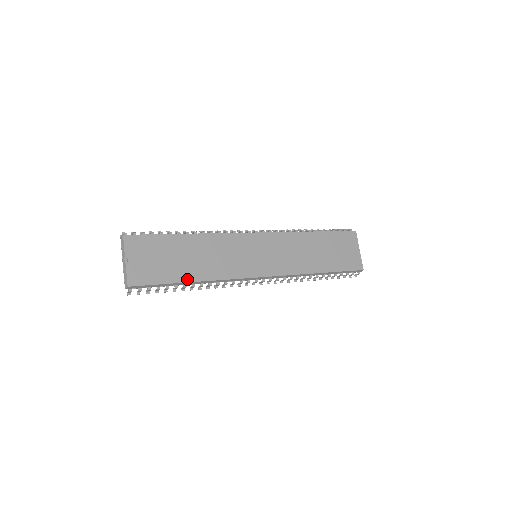
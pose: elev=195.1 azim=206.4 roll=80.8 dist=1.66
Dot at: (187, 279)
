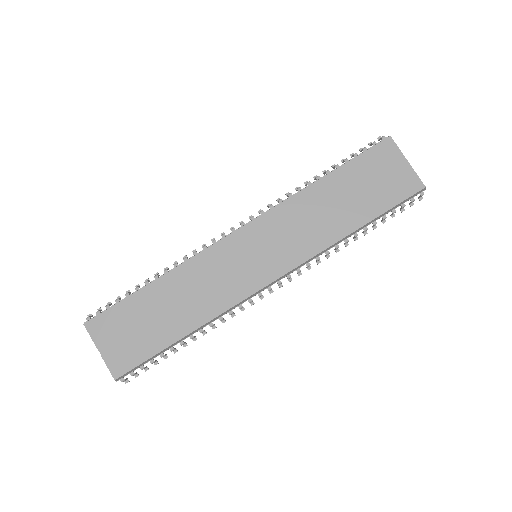
Dot at: (178, 336)
